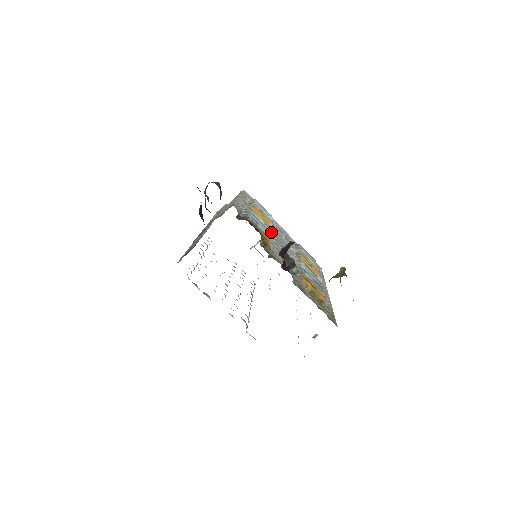
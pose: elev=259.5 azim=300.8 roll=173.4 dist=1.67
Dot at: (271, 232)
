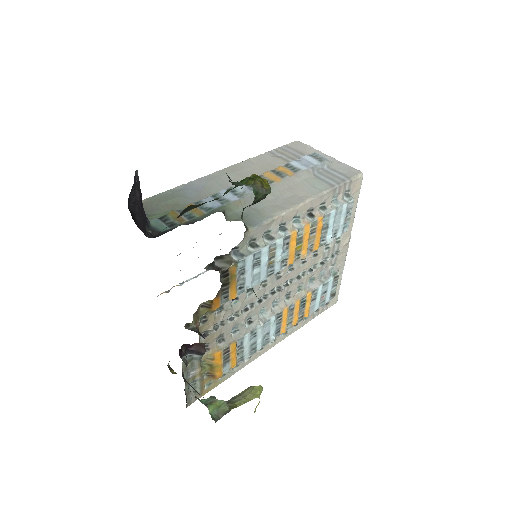
Dot at: (288, 265)
